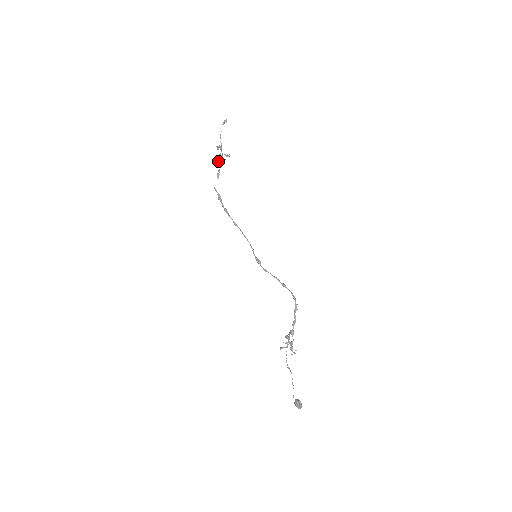
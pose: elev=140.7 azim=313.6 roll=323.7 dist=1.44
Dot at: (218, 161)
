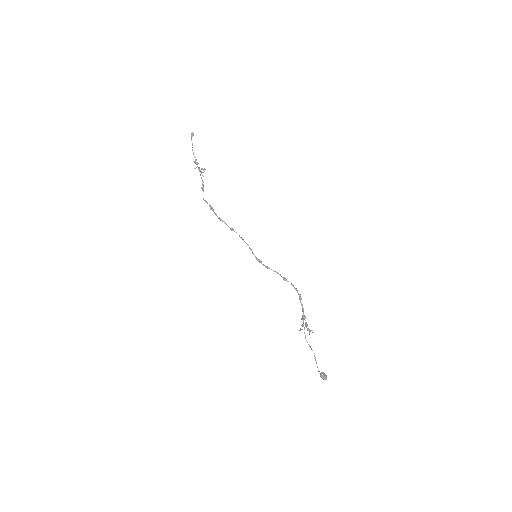
Dot at: occluded
